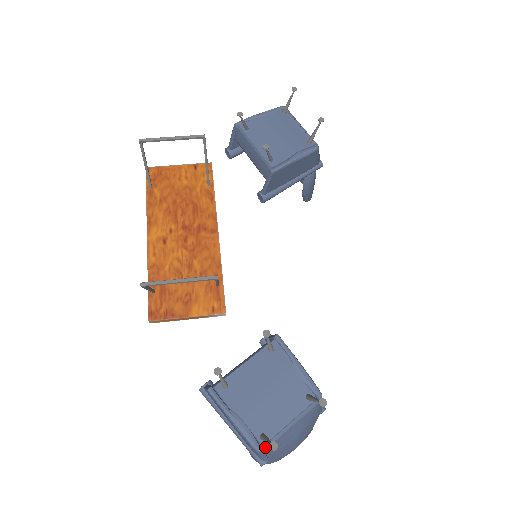
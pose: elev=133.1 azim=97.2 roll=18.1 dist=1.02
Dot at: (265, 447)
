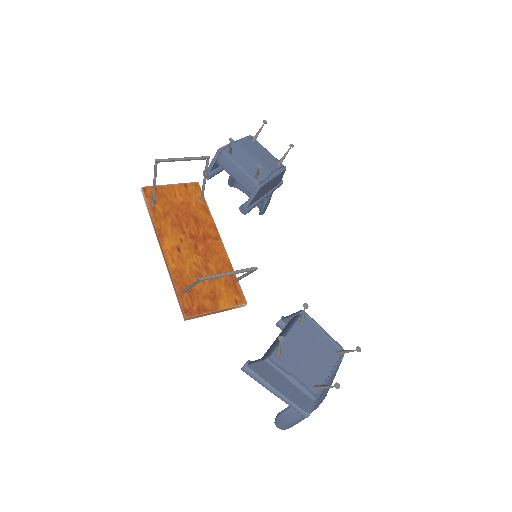
Dot at: (318, 395)
